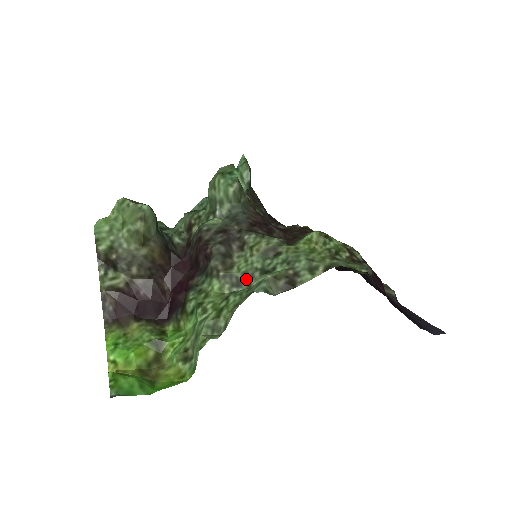
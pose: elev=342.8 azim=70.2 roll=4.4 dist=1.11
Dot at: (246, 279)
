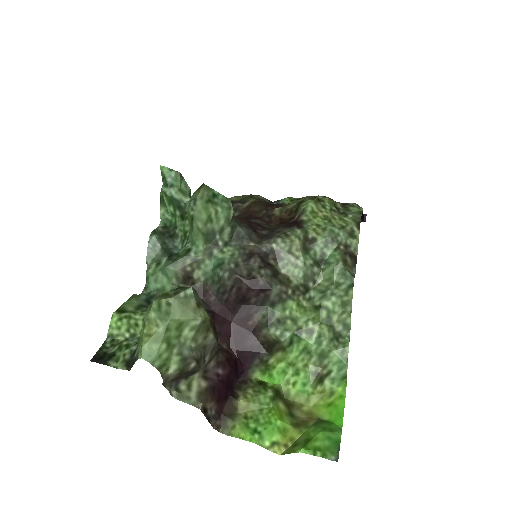
Dot at: (310, 280)
